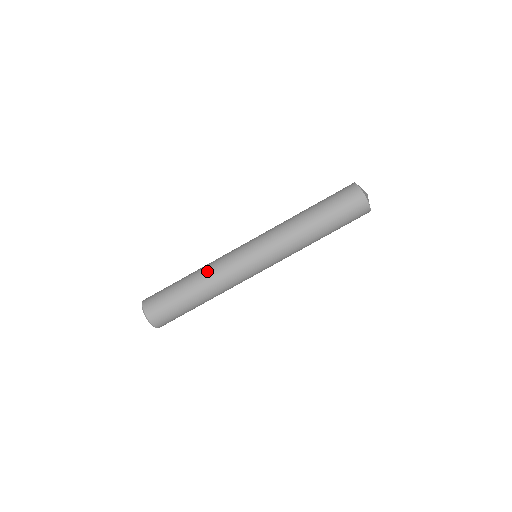
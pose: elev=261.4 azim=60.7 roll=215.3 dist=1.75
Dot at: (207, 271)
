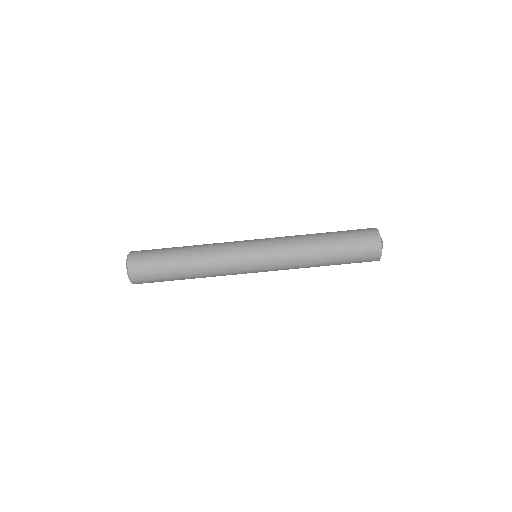
Dot at: (205, 249)
